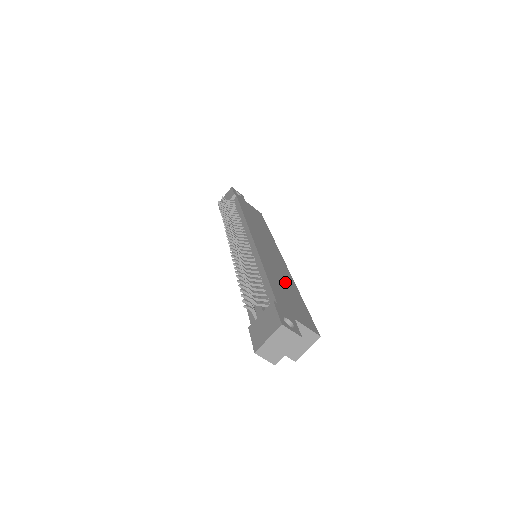
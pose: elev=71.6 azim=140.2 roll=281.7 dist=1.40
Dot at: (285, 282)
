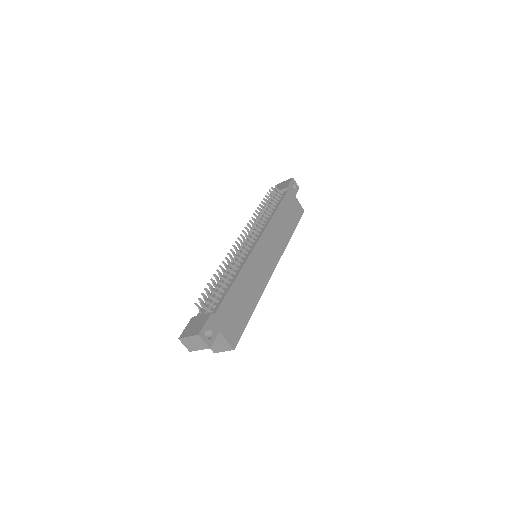
Dot at: (248, 294)
